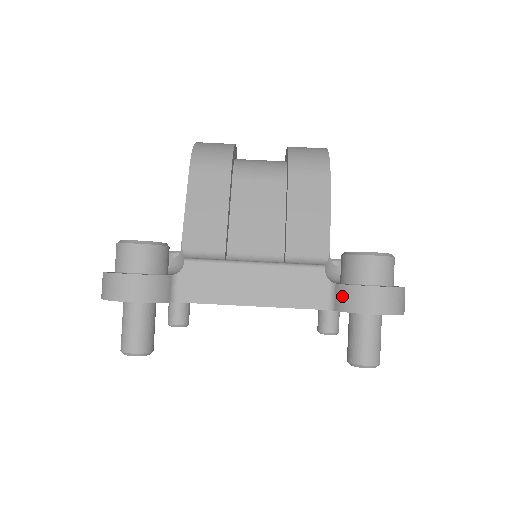
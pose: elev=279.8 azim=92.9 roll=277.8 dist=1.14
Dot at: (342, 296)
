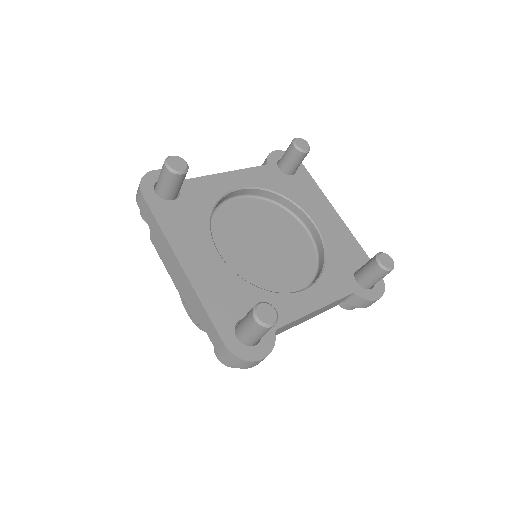
Dot at: (263, 164)
